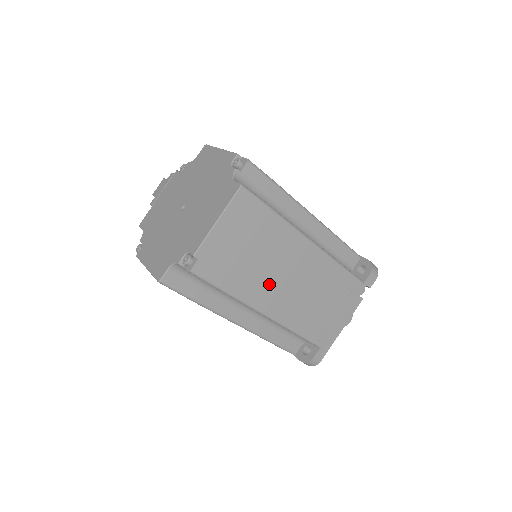
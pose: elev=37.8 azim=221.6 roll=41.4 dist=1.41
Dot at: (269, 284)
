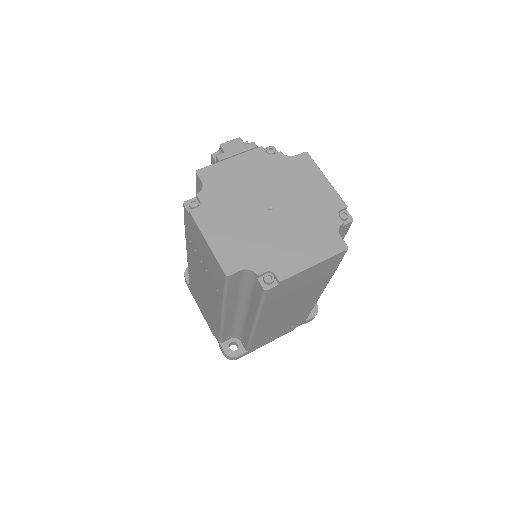
Dot at: (280, 310)
